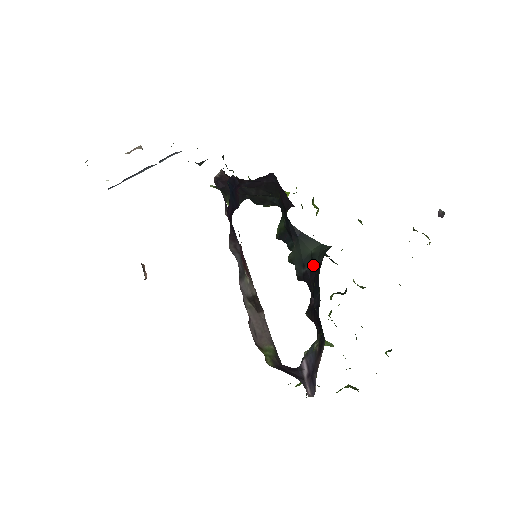
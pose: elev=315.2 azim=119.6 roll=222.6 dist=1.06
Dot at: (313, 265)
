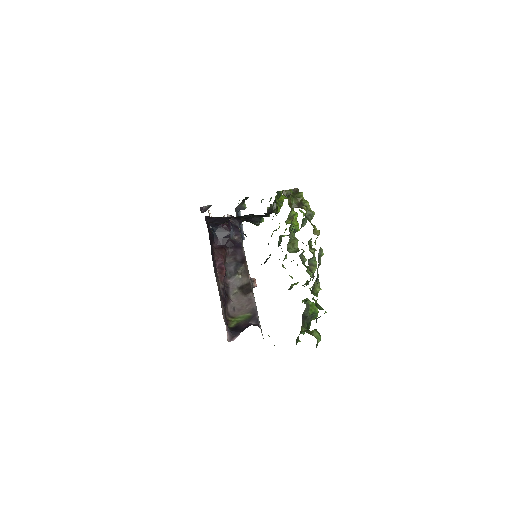
Dot at: occluded
